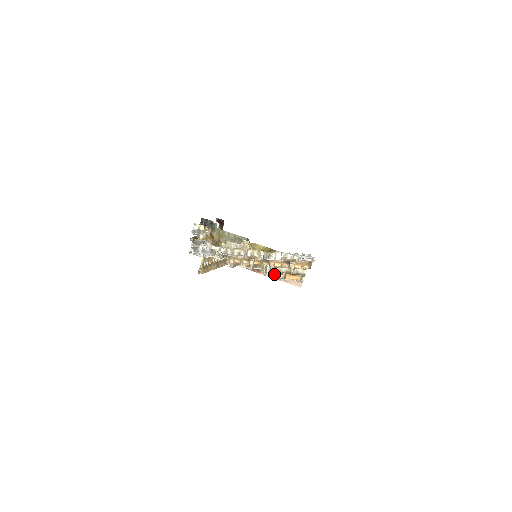
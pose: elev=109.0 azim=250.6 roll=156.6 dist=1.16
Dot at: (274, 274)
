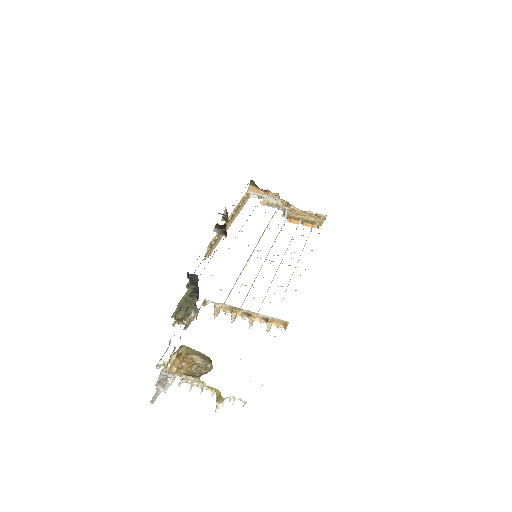
Dot at: (291, 220)
